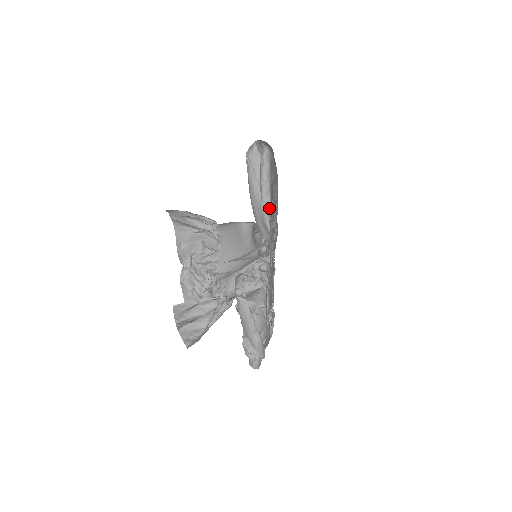
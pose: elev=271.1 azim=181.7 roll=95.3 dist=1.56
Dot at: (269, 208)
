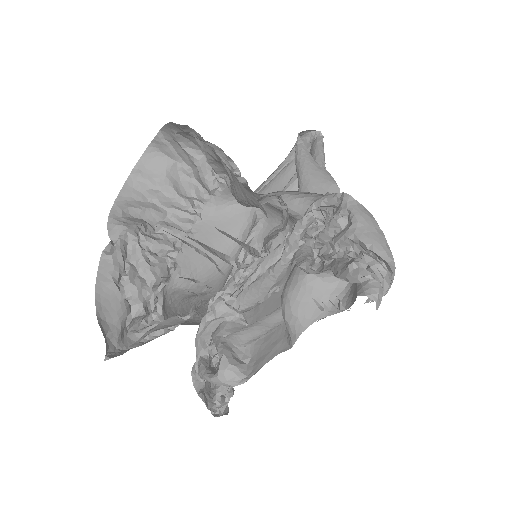
Dot at: occluded
